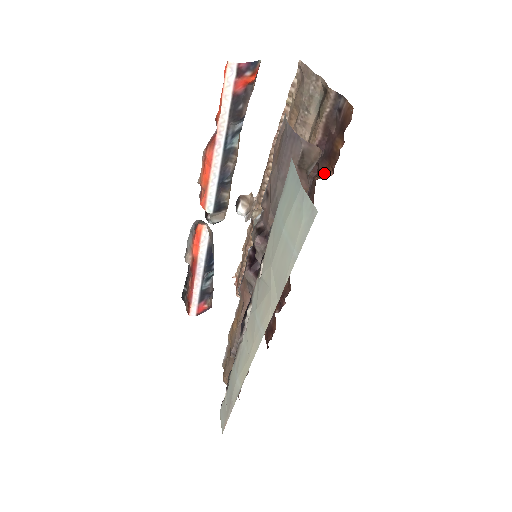
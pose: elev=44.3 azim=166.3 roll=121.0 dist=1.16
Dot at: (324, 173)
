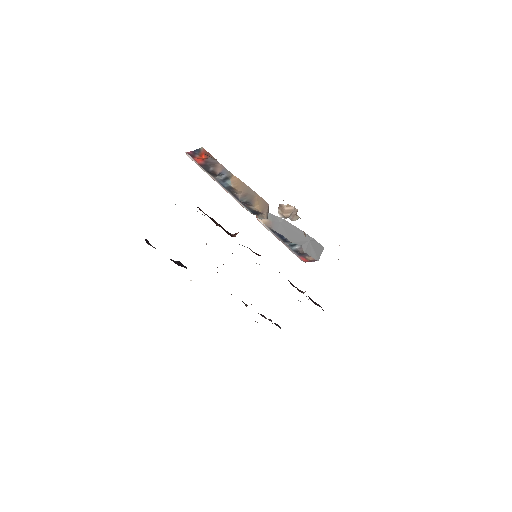
Dot at: occluded
